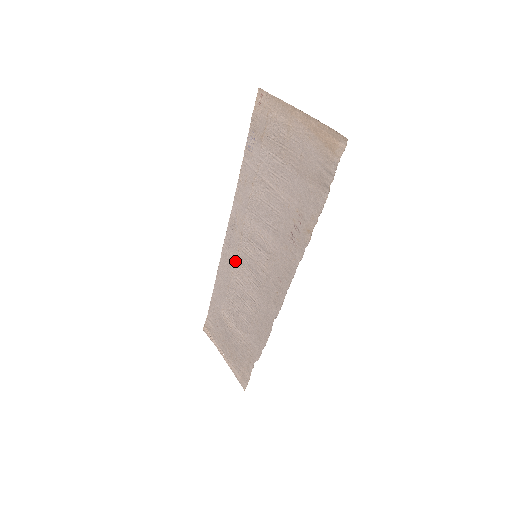
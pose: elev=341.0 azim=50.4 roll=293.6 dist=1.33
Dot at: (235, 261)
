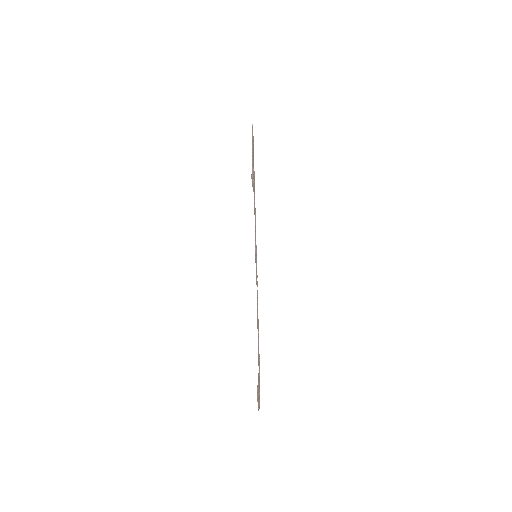
Dot at: occluded
